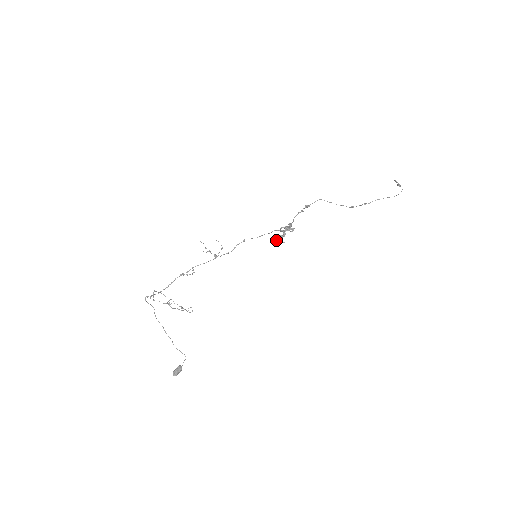
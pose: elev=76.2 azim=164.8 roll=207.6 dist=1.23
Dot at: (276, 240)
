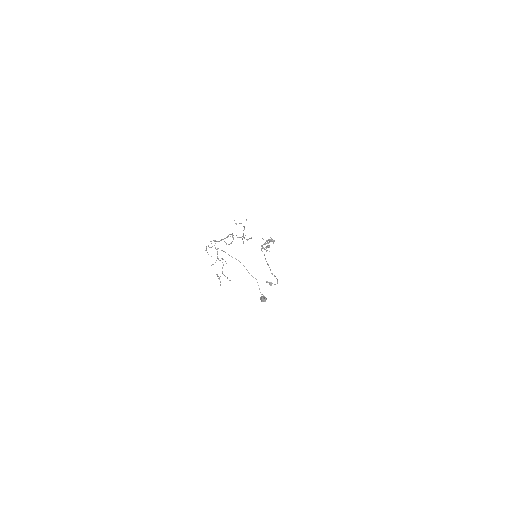
Dot at: (268, 245)
